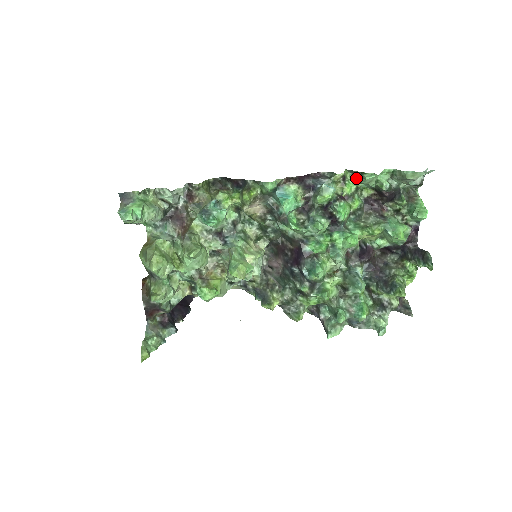
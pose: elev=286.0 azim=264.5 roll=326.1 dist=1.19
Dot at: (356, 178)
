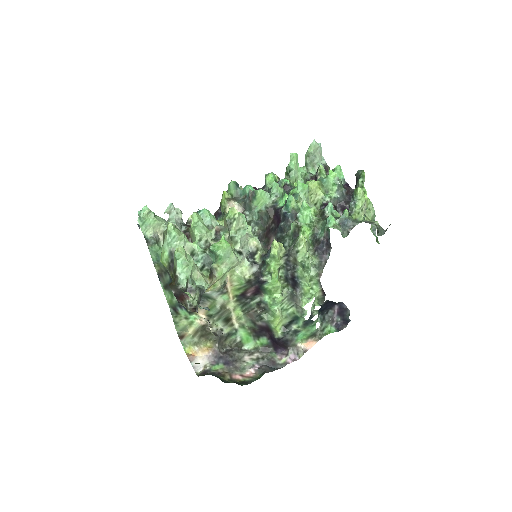
Dot at: occluded
